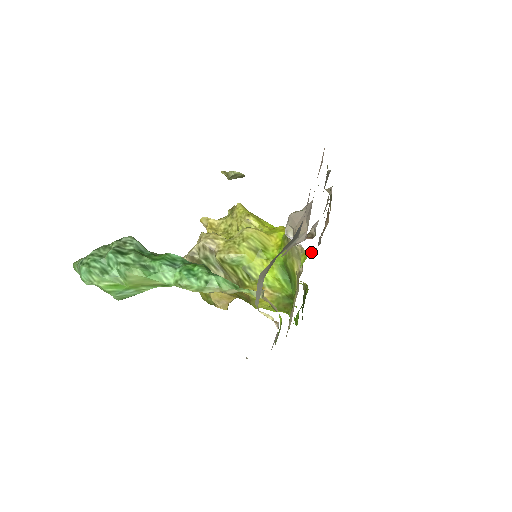
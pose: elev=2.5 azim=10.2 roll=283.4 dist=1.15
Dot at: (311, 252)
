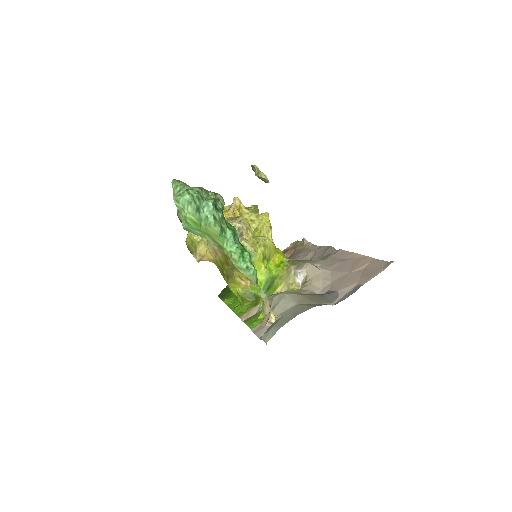
Dot at: occluded
